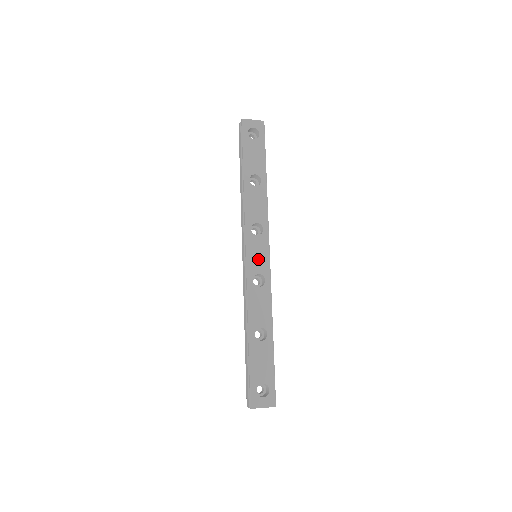
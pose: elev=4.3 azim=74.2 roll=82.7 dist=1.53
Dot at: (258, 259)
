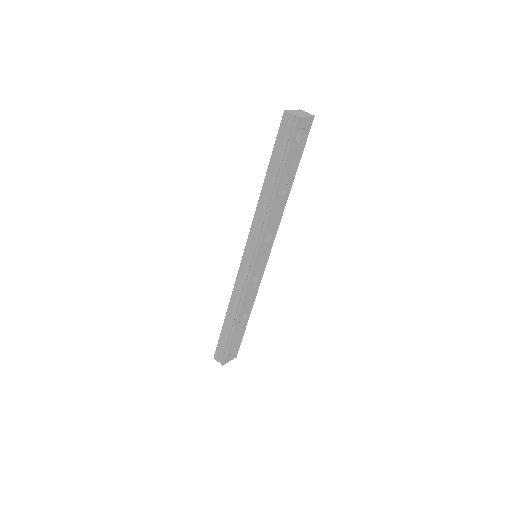
Dot at: (260, 264)
